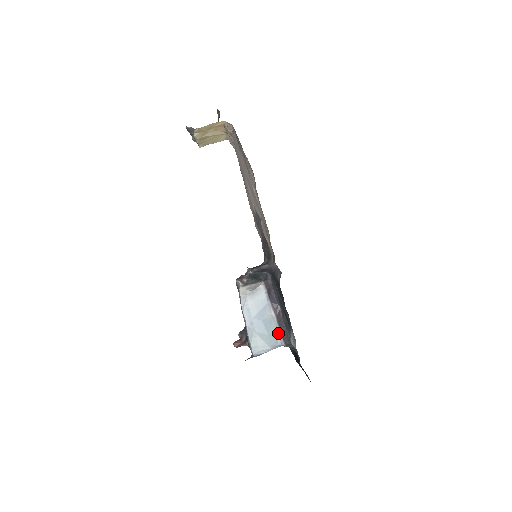
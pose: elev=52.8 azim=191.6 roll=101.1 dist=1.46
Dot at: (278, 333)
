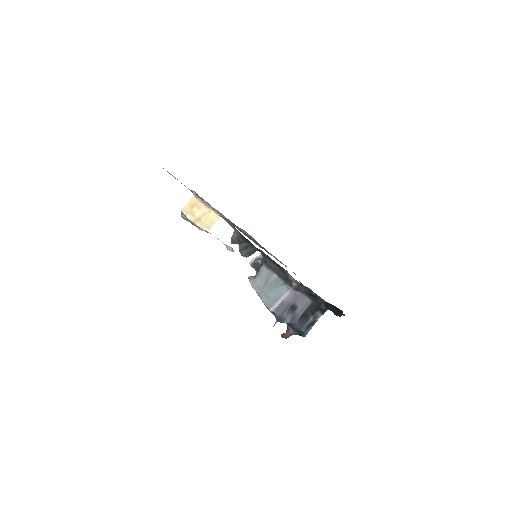
Dot at: (283, 284)
